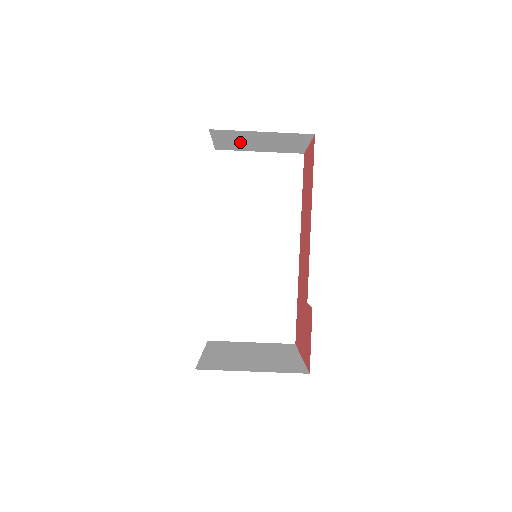
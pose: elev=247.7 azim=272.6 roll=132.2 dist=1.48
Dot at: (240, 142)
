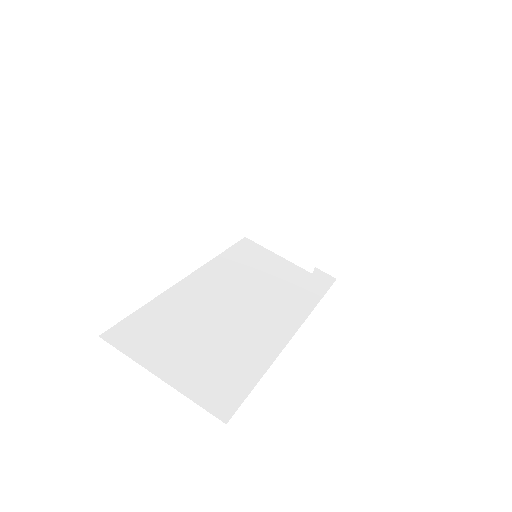
Dot at: occluded
